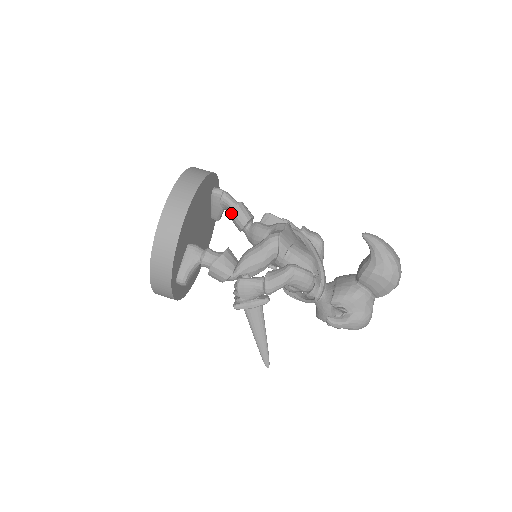
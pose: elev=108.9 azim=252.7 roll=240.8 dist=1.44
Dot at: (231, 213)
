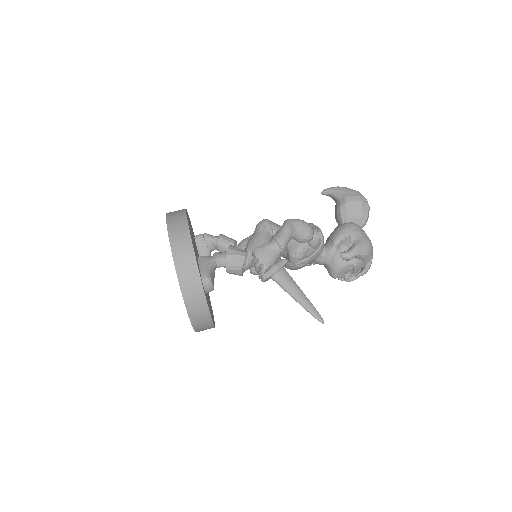
Dot at: (218, 243)
